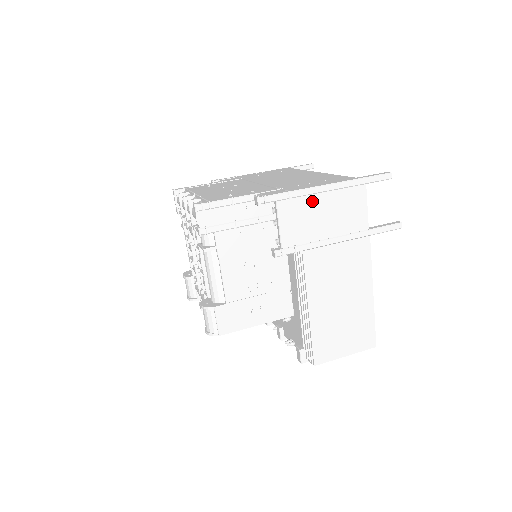
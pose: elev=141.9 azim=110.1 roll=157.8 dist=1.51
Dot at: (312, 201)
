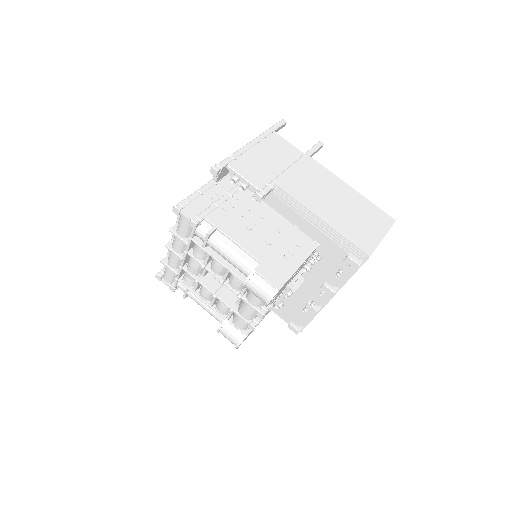
Dot at: (251, 155)
